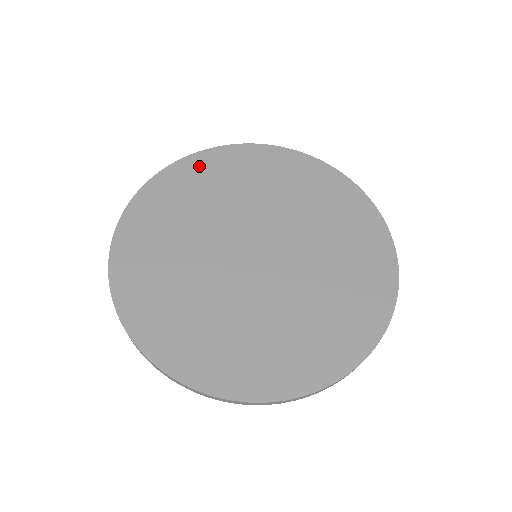
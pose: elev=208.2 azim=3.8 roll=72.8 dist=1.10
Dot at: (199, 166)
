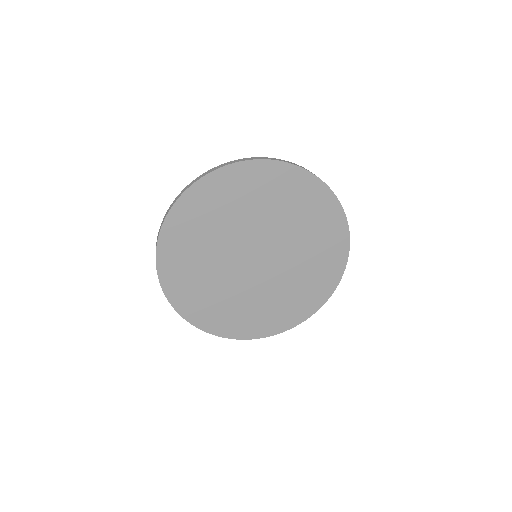
Dot at: (266, 174)
